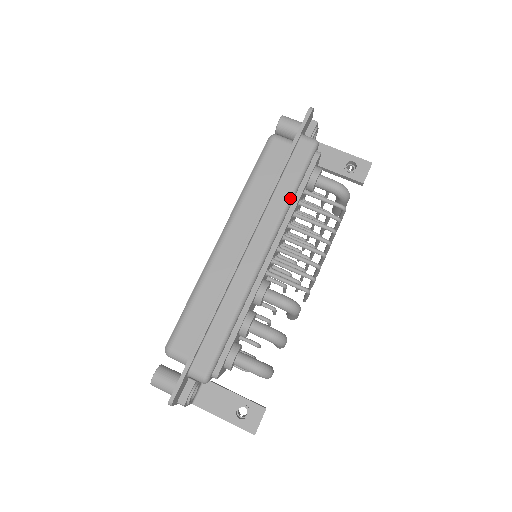
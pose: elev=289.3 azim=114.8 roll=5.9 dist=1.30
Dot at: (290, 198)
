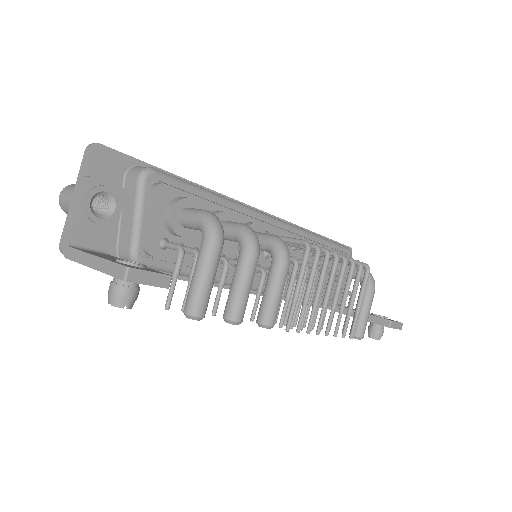
Dot at: (315, 234)
